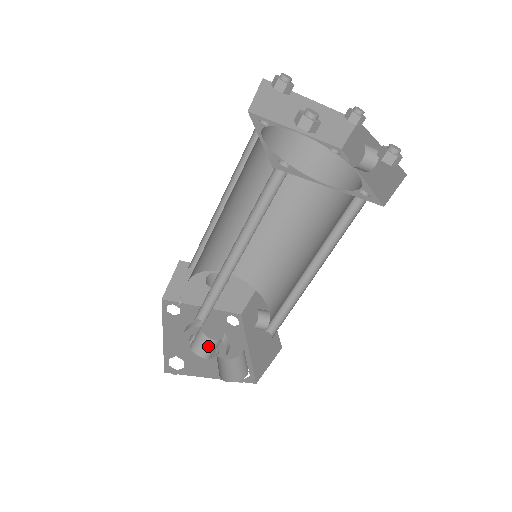
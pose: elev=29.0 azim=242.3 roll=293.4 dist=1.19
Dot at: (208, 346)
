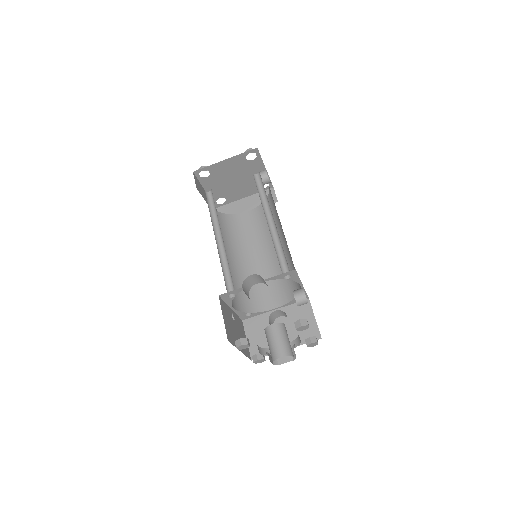
Dot at: (273, 334)
